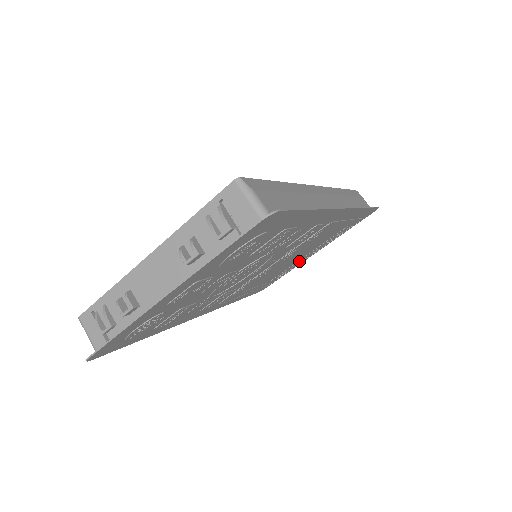
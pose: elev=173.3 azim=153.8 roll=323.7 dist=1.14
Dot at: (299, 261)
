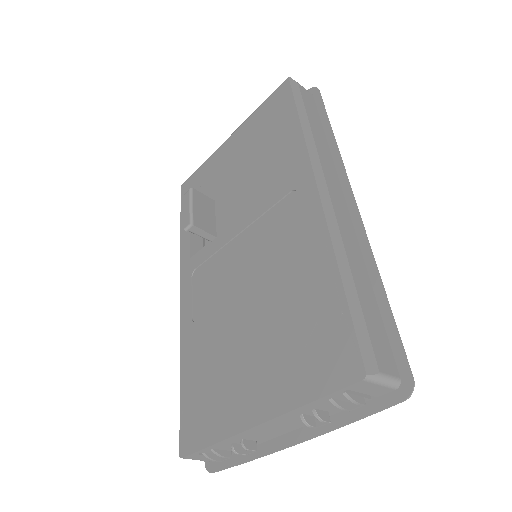
Dot at: occluded
